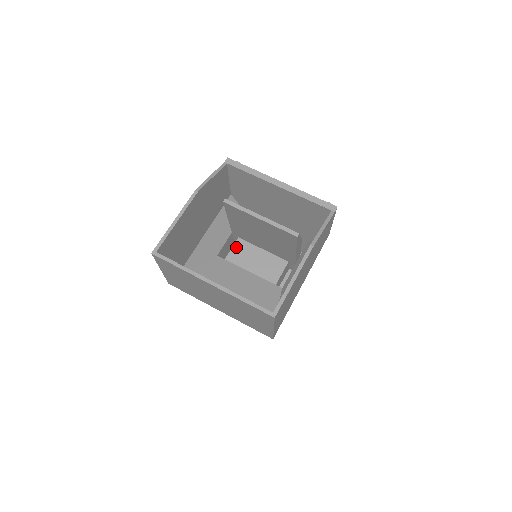
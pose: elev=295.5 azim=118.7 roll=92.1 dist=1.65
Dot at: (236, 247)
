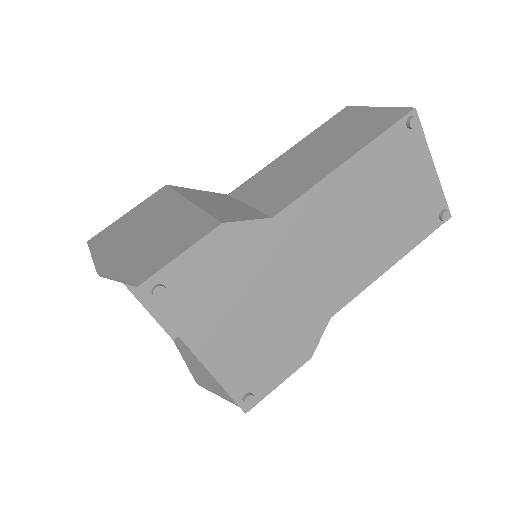
Dot at: occluded
